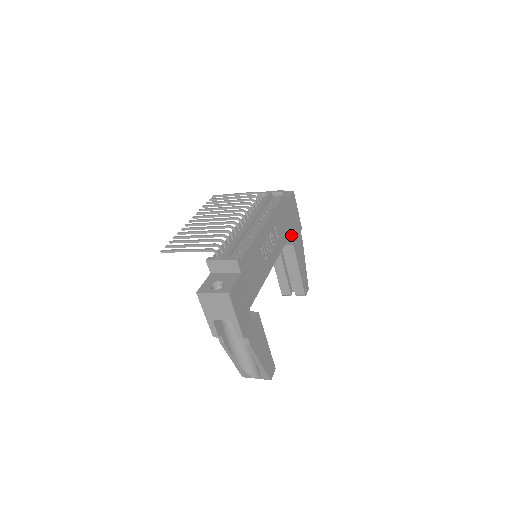
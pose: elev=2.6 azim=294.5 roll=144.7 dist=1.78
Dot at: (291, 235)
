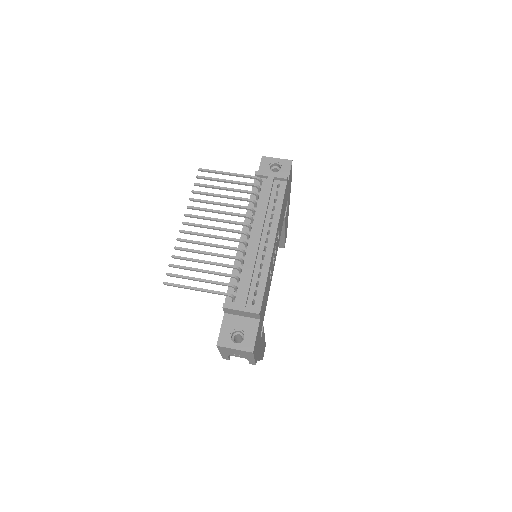
Dot at: occluded
